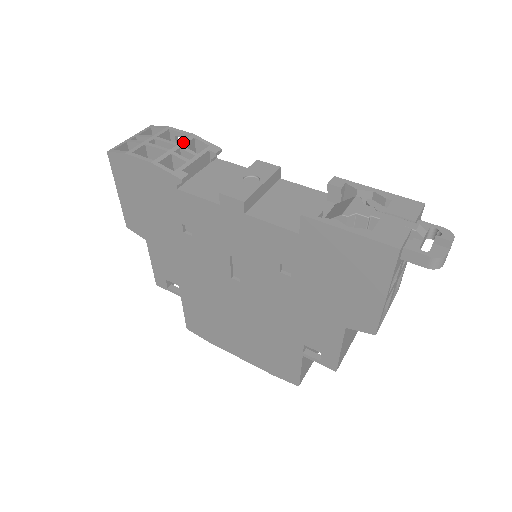
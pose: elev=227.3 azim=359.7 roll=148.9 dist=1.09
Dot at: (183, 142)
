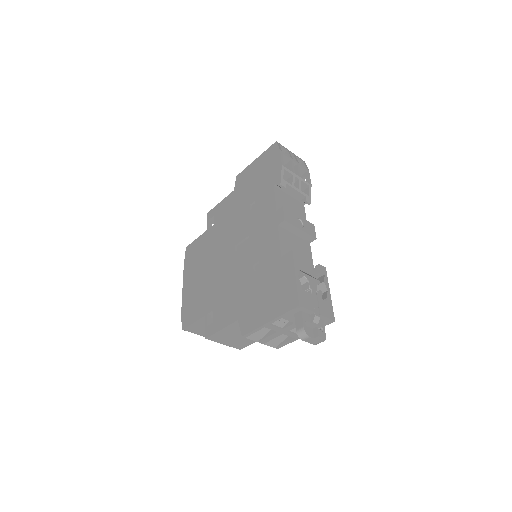
Dot at: (303, 180)
